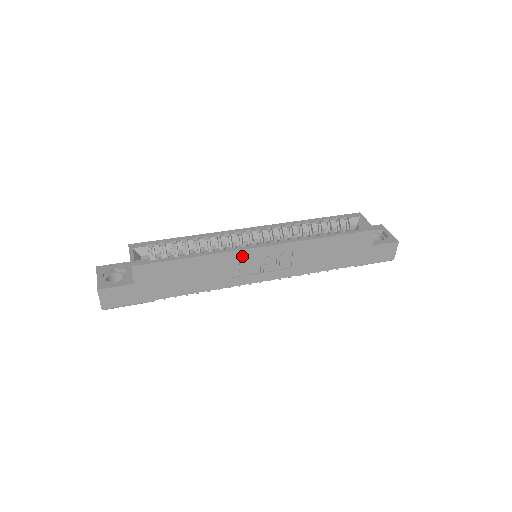
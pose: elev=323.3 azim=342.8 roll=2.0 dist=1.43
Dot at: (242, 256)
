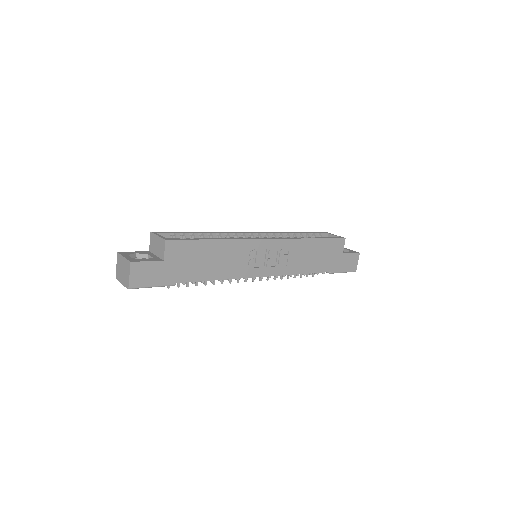
Dot at: (253, 246)
